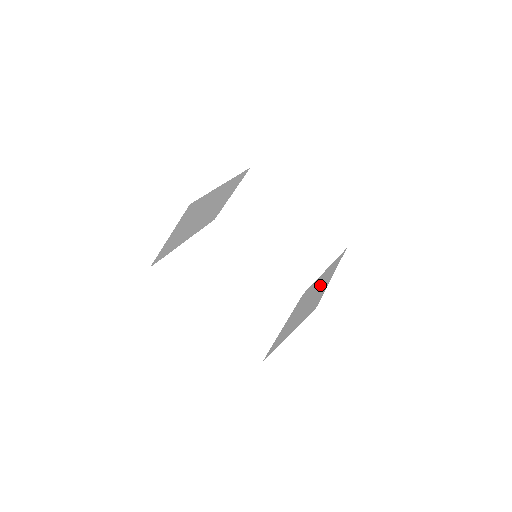
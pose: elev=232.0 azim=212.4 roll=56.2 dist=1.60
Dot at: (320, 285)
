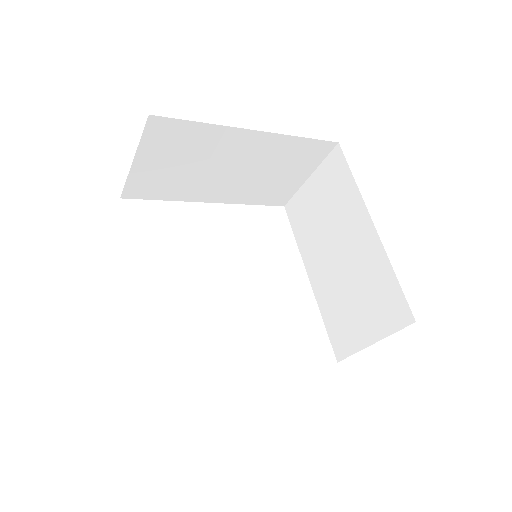
Dot at: (346, 230)
